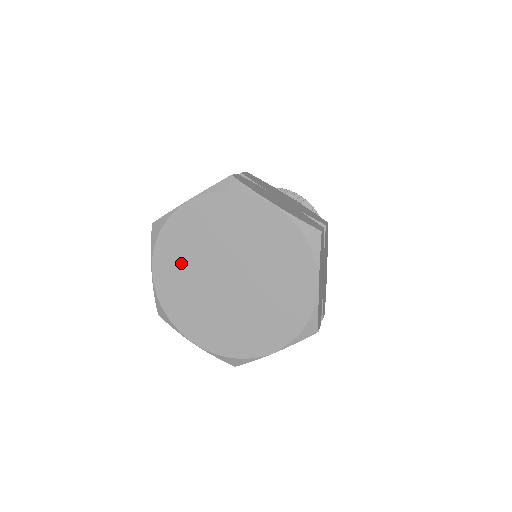
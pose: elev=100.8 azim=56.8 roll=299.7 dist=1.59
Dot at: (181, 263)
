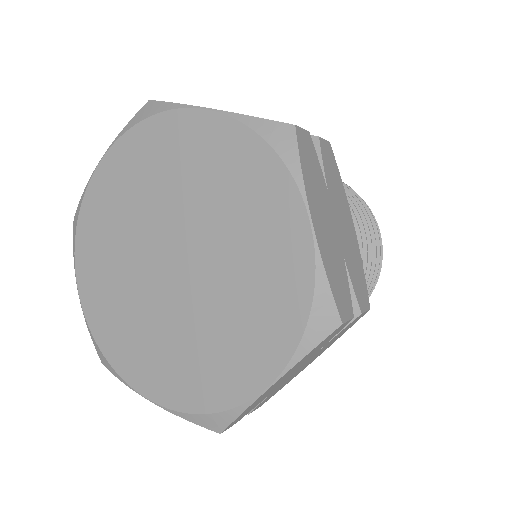
Dot at: (108, 262)
